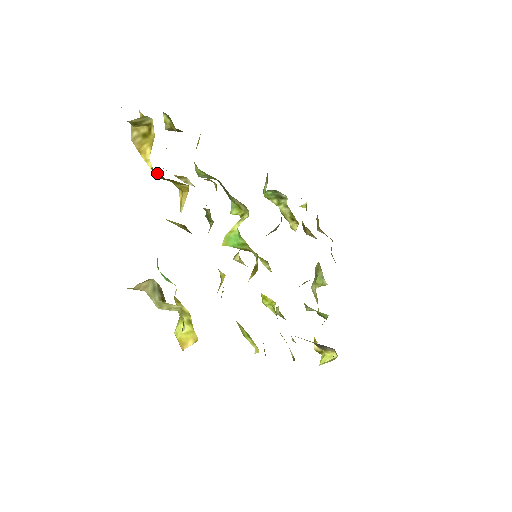
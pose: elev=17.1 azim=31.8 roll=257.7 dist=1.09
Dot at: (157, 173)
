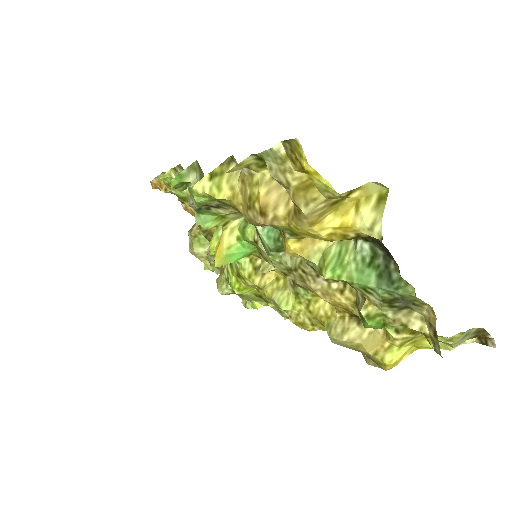
Dot at: (360, 238)
